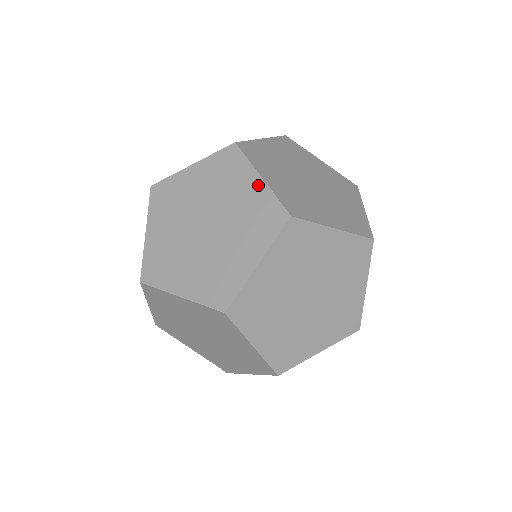
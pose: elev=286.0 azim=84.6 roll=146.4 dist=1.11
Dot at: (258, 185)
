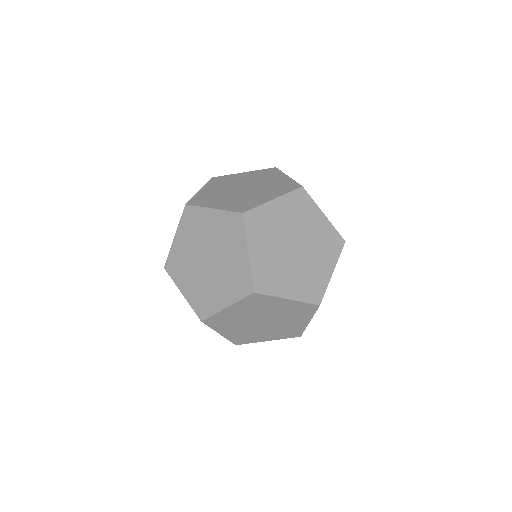
Dot at: (285, 178)
